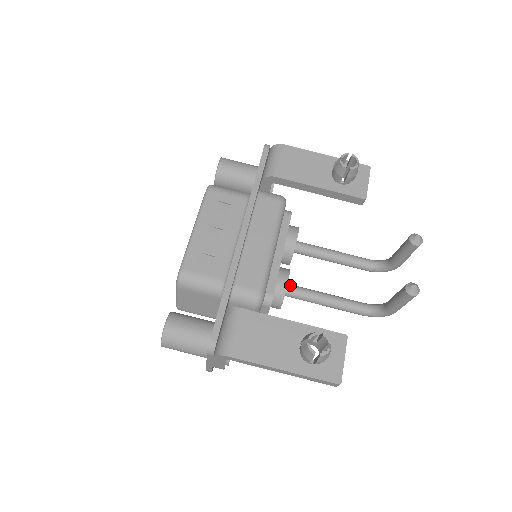
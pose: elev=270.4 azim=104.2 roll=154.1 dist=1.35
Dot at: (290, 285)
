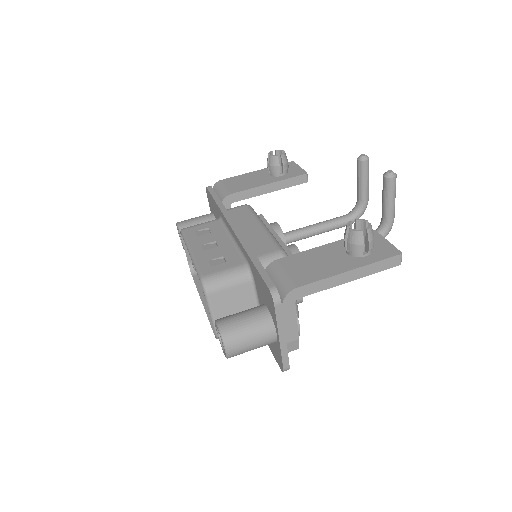
Dot at: occluded
